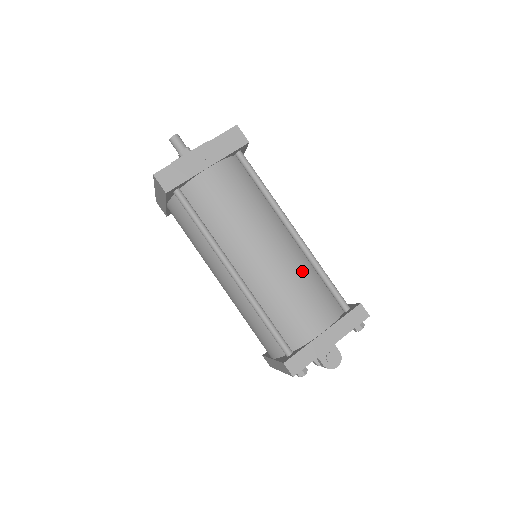
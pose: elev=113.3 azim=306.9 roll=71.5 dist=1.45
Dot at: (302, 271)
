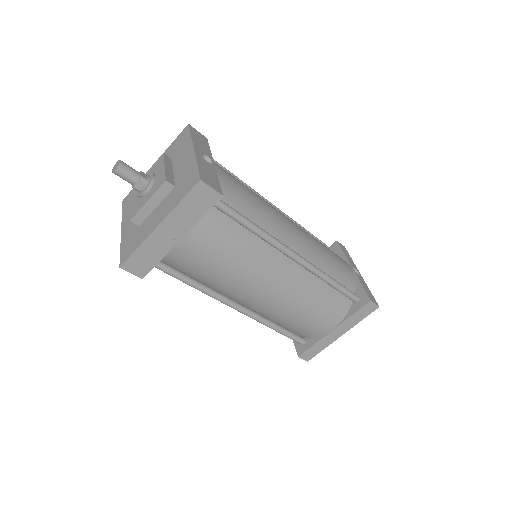
Dot at: (308, 291)
